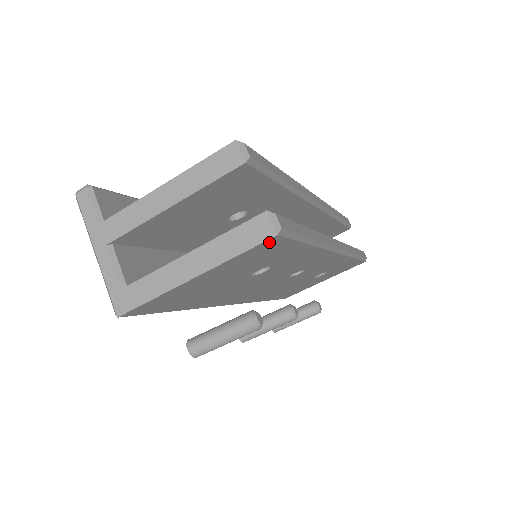
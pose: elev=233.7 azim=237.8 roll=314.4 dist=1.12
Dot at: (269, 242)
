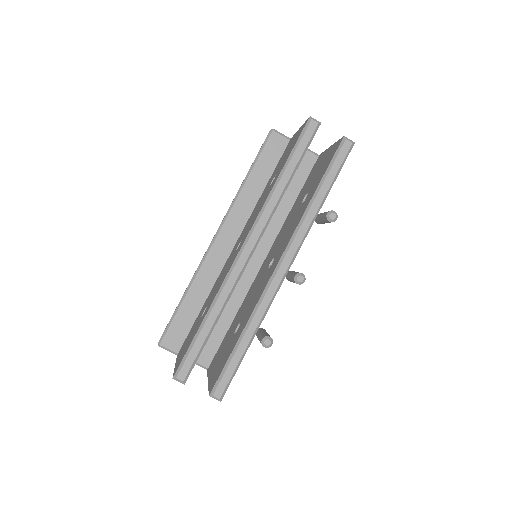
Dot at: occluded
